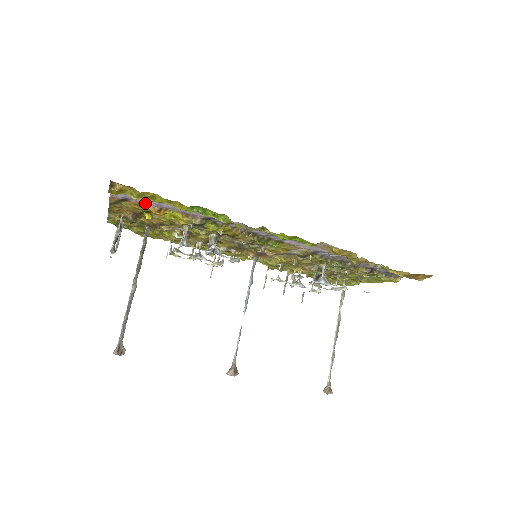
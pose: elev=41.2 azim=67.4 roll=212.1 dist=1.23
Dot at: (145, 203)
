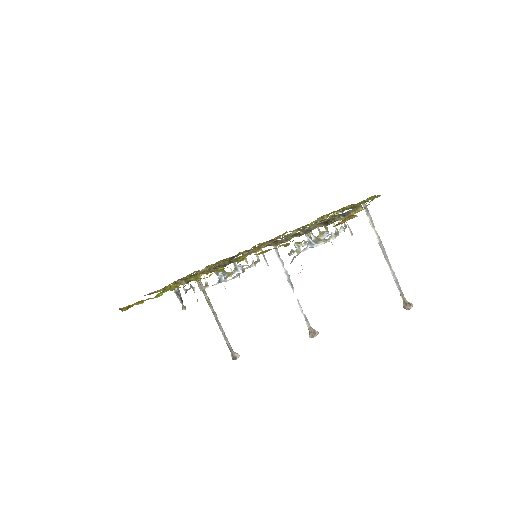
Dot at: occluded
